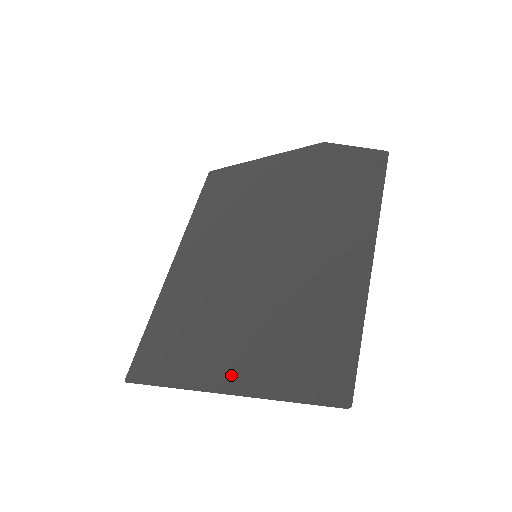
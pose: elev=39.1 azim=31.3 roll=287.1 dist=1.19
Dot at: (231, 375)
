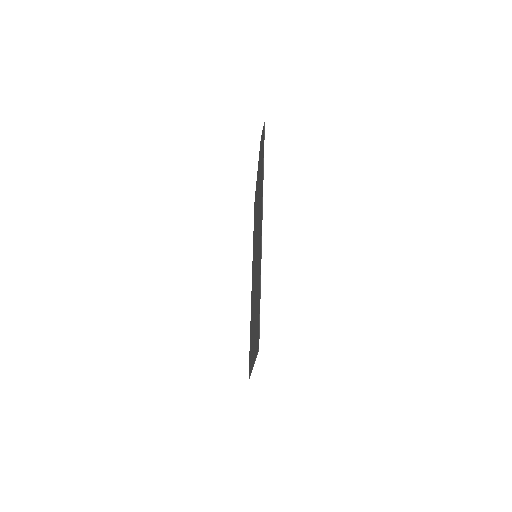
Dot at: (253, 353)
